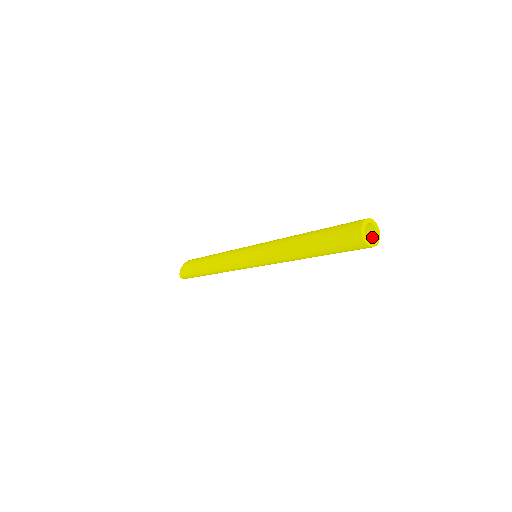
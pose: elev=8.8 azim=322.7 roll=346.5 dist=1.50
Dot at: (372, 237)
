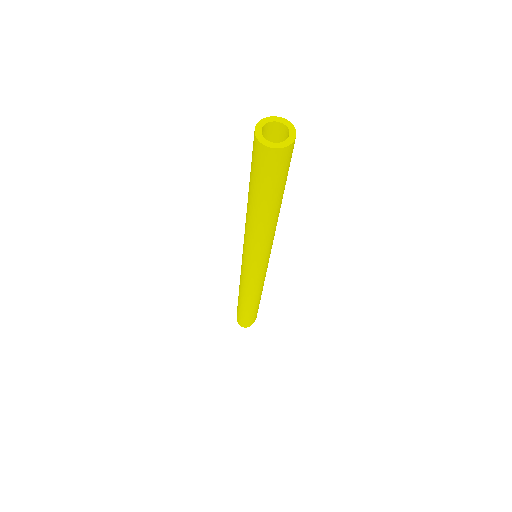
Dot at: (283, 146)
